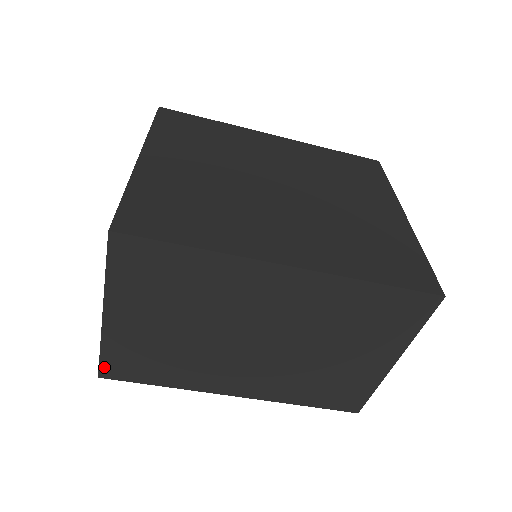
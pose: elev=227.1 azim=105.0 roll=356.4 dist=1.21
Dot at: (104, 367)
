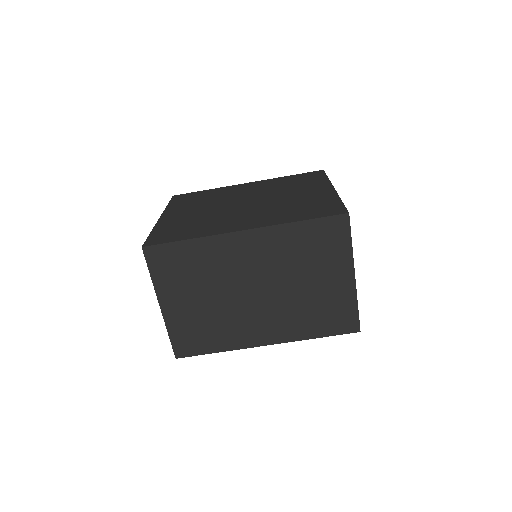
Dot at: (176, 348)
